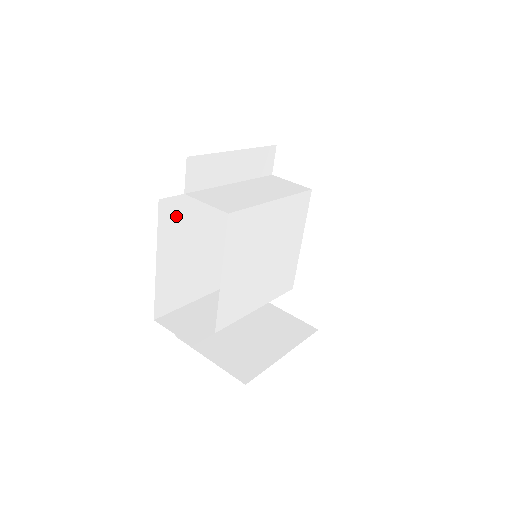
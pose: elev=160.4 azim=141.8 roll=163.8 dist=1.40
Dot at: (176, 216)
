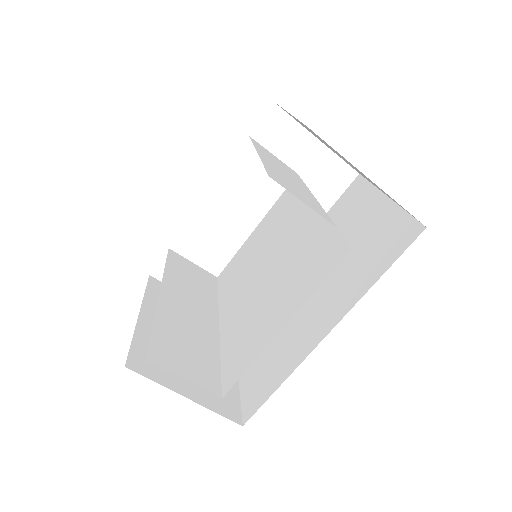
Dot at: occluded
